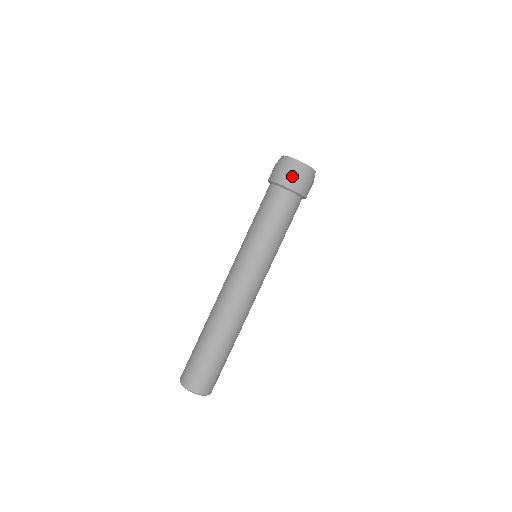
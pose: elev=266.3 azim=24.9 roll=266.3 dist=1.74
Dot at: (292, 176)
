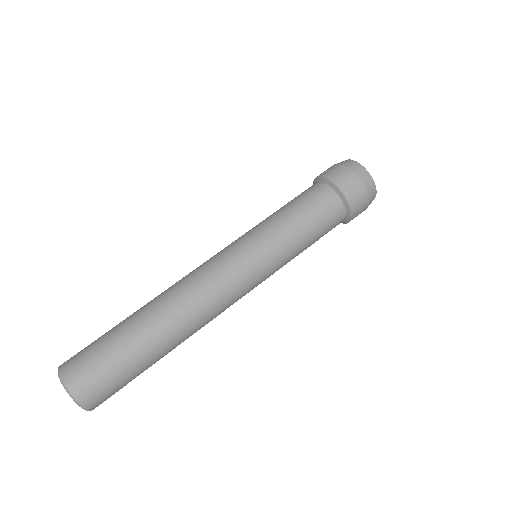
Dot at: (337, 169)
